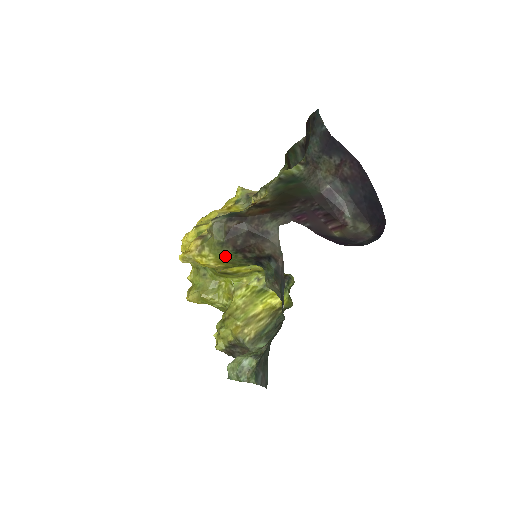
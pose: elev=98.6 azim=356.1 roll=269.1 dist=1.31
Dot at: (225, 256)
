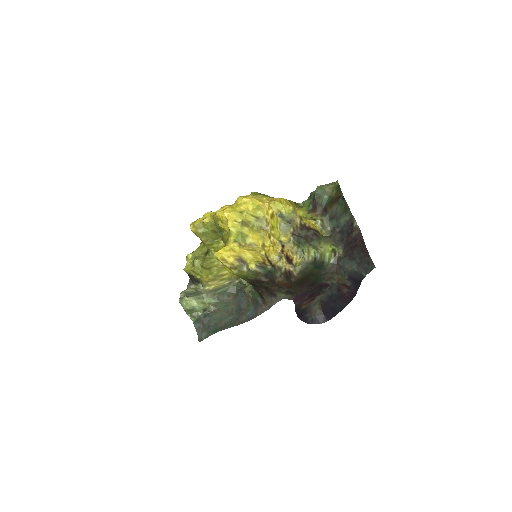
Dot at: (242, 278)
